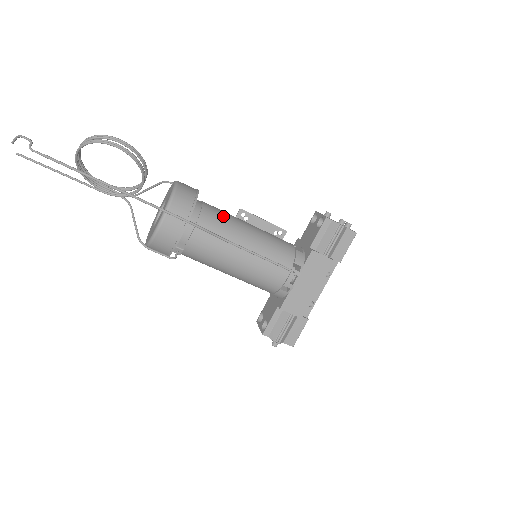
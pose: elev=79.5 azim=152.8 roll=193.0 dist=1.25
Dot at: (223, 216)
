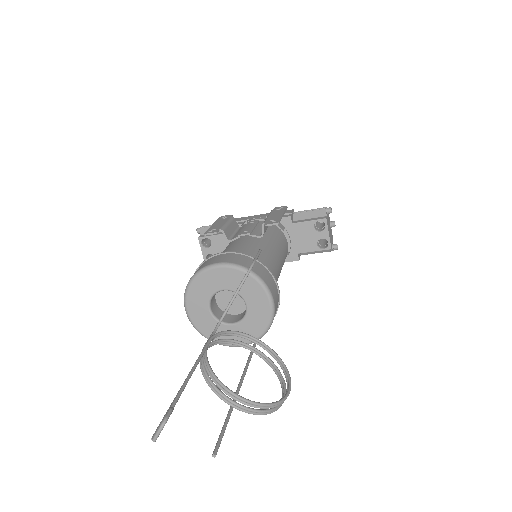
Dot at: occluded
